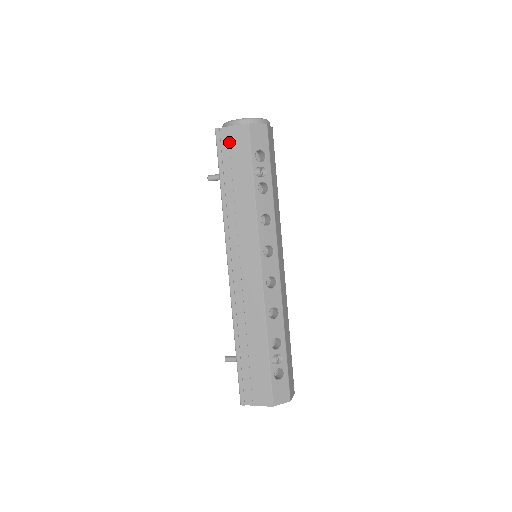
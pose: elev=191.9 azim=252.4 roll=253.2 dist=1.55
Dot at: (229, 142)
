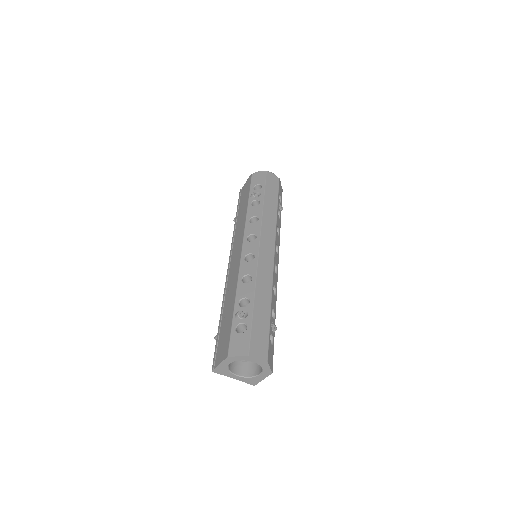
Dot at: (243, 191)
